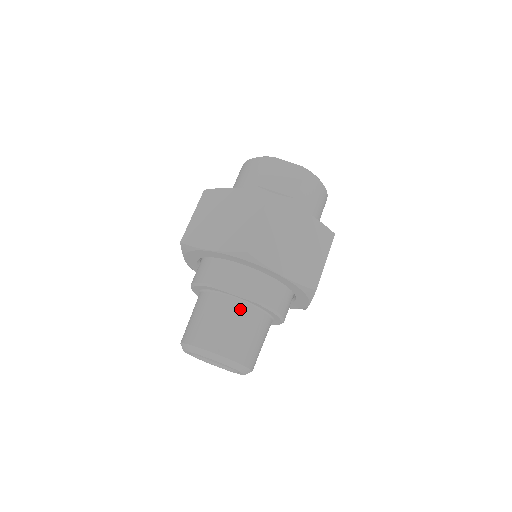
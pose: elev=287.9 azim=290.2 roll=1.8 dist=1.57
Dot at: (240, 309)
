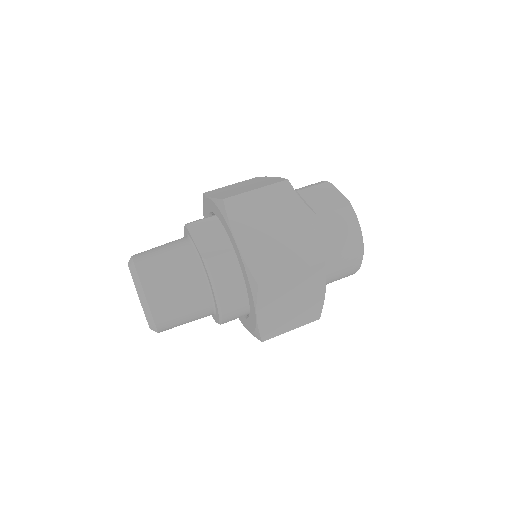
Dot at: (188, 255)
